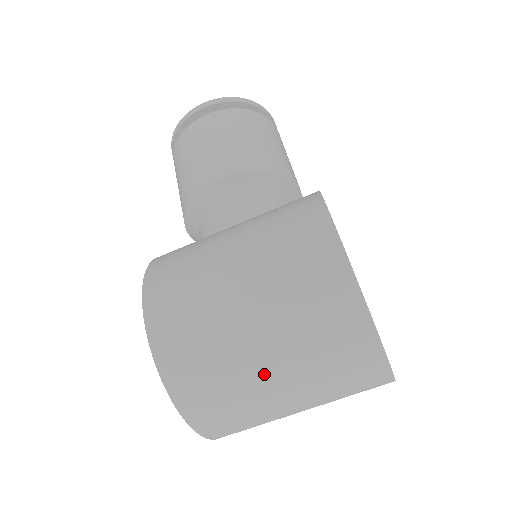
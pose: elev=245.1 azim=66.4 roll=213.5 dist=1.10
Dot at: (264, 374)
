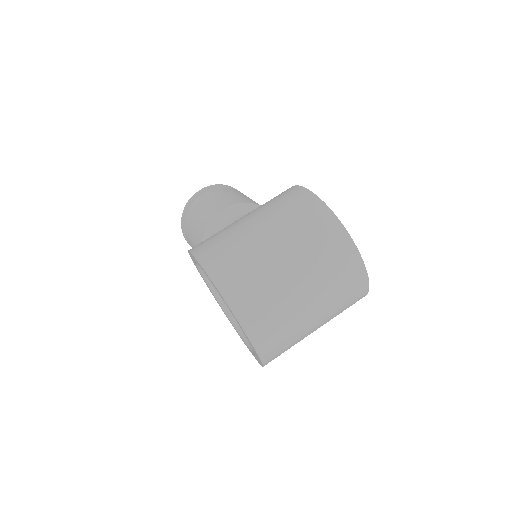
Dot at: (283, 267)
